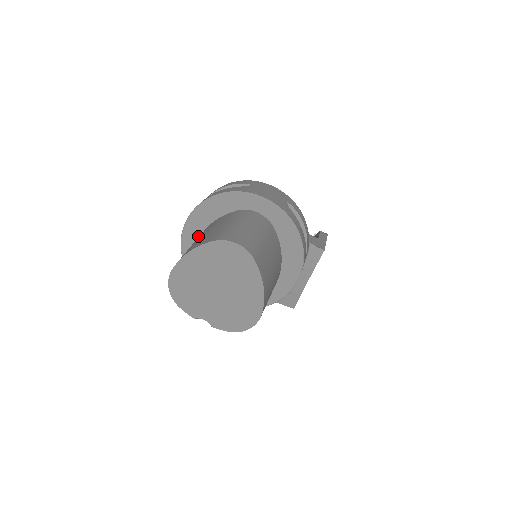
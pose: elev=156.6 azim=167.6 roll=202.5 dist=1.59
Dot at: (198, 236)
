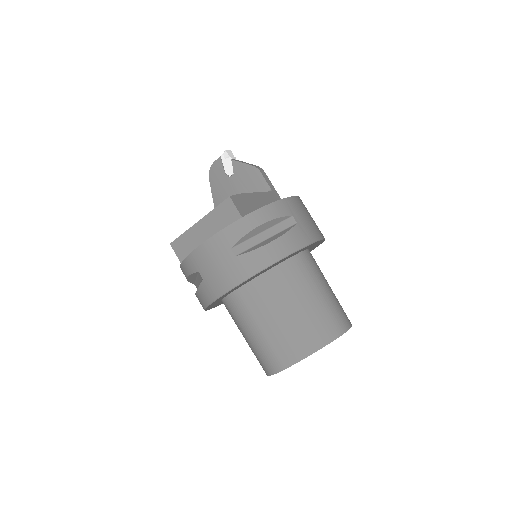
Dot at: (238, 288)
